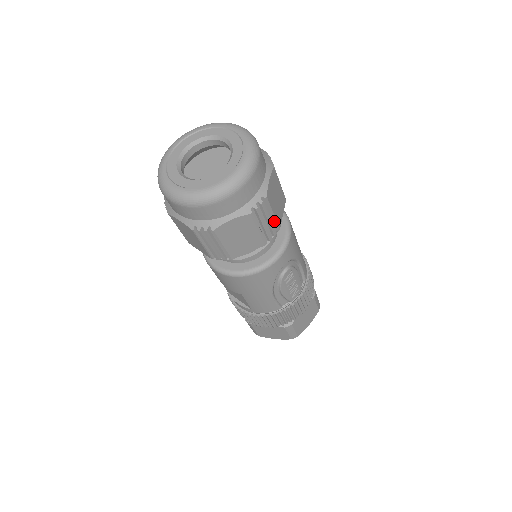
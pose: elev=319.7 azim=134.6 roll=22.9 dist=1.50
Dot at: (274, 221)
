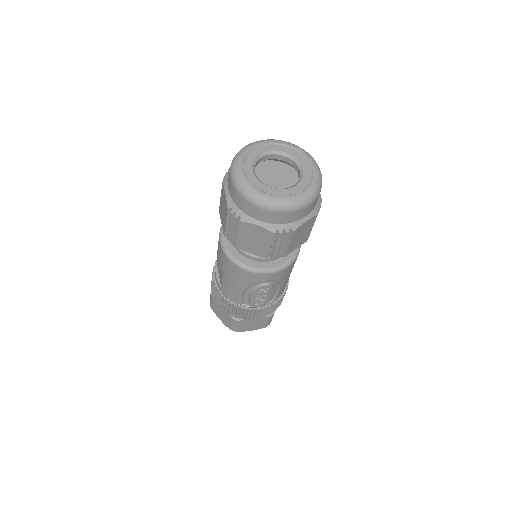
Dot at: (286, 249)
